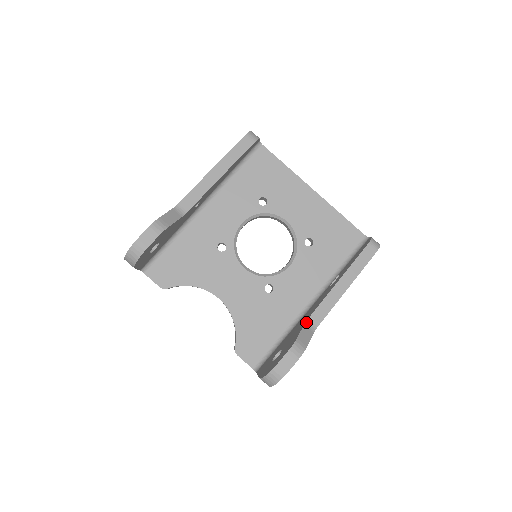
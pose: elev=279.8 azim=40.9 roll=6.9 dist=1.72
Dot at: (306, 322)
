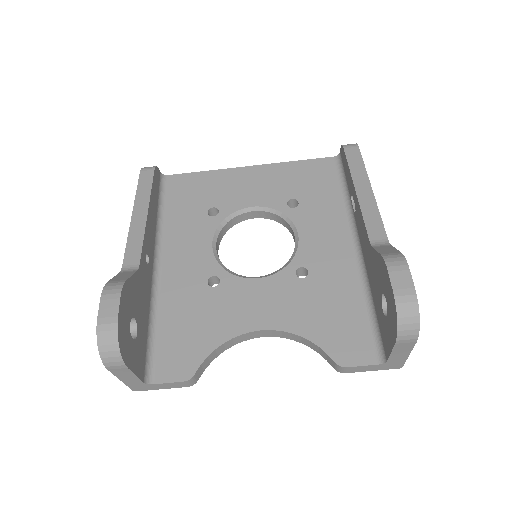
Dot at: (371, 245)
